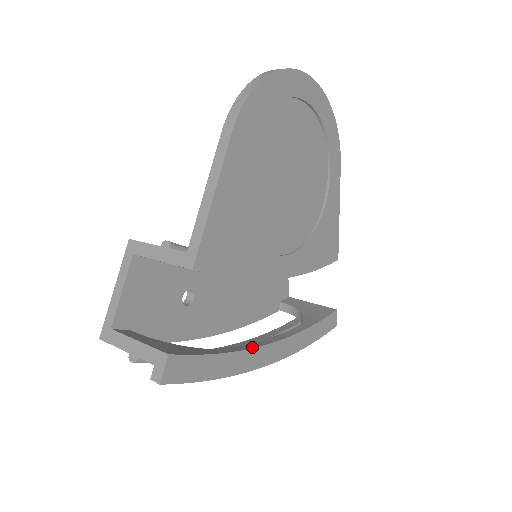
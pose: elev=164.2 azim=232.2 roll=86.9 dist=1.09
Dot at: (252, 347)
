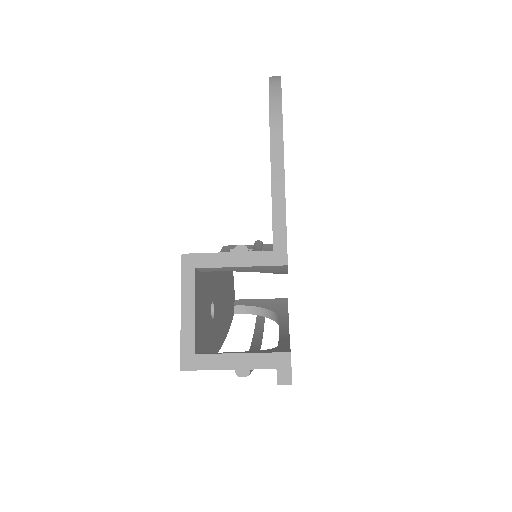
Dot at: (288, 339)
